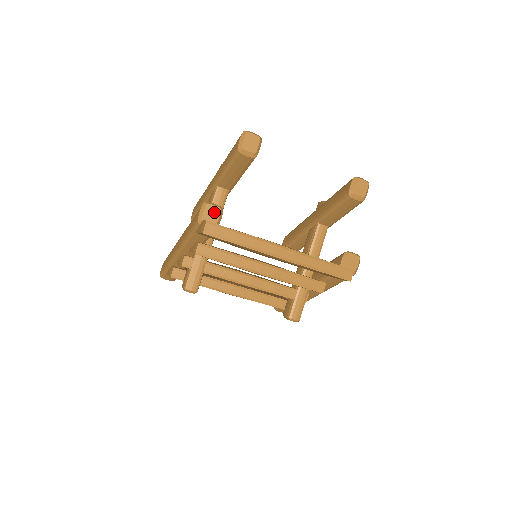
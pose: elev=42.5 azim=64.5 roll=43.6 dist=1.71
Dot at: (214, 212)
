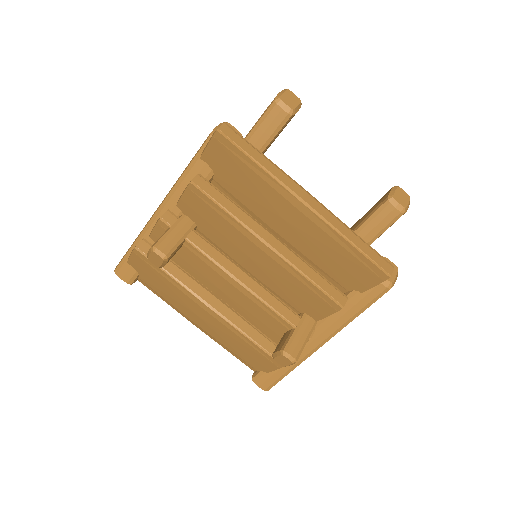
Dot at: occluded
